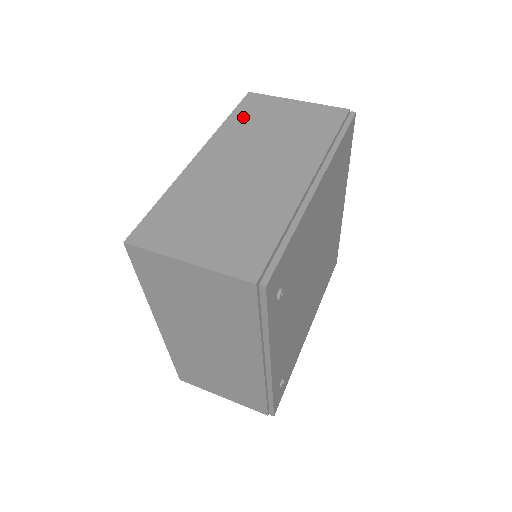
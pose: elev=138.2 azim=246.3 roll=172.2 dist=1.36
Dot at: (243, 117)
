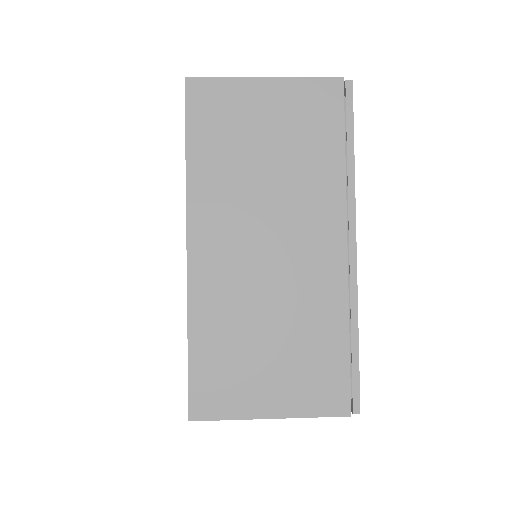
Dot at: occluded
